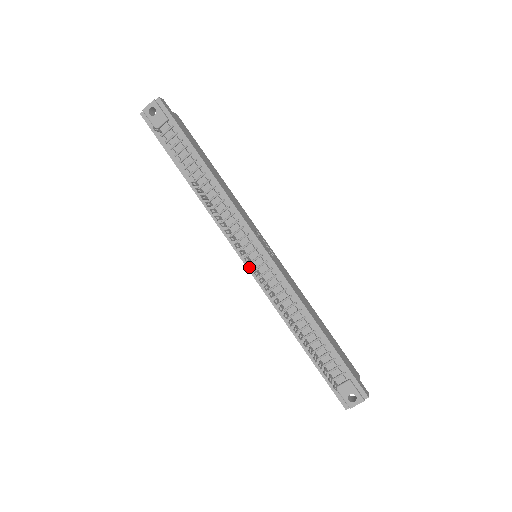
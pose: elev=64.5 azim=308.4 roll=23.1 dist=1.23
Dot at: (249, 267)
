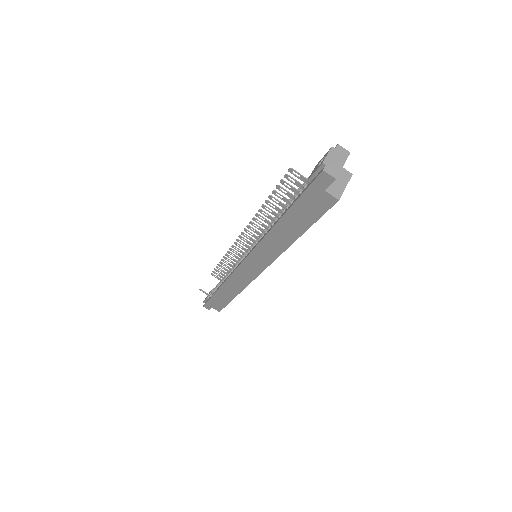
Dot at: (234, 243)
